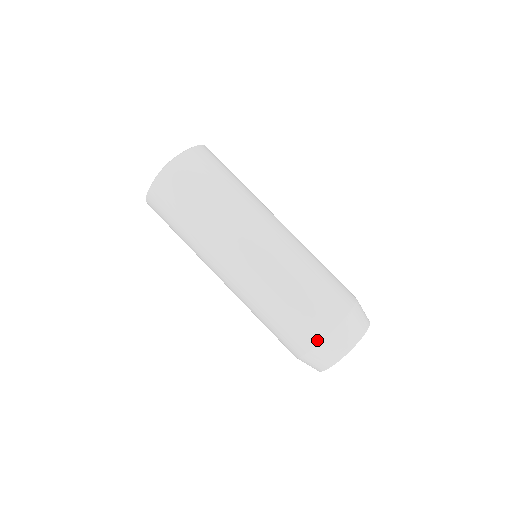
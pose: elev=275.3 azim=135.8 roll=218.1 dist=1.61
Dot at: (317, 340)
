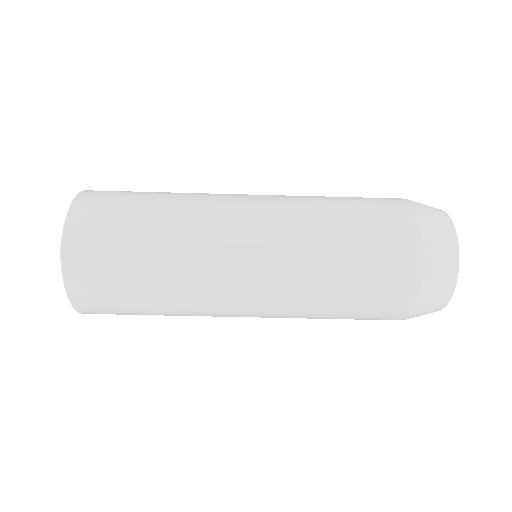
Dot at: (417, 270)
